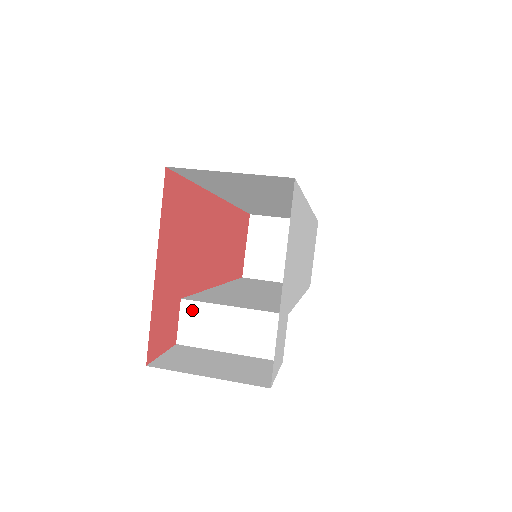
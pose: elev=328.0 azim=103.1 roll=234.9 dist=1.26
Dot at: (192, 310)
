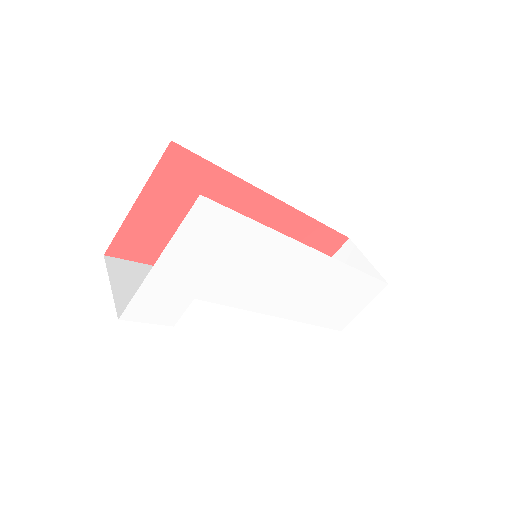
Dot at: occluded
